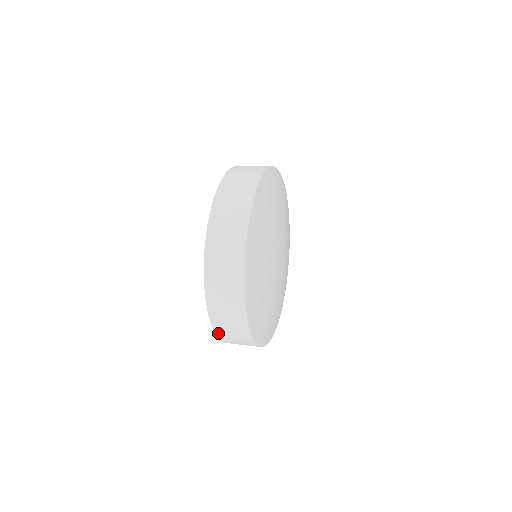
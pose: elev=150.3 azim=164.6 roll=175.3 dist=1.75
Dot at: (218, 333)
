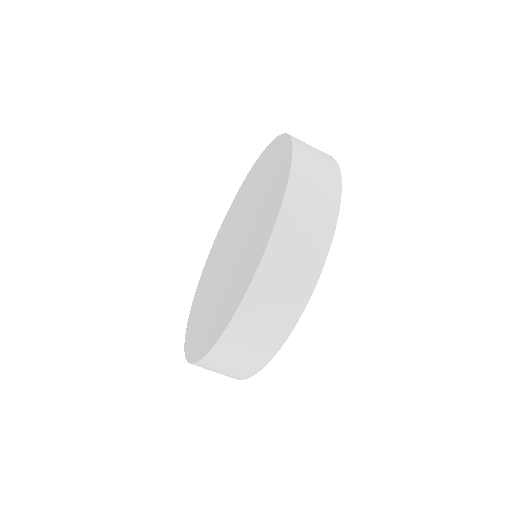
Dot at: occluded
